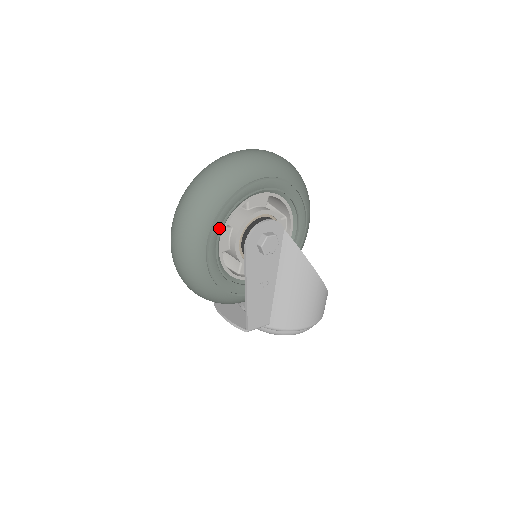
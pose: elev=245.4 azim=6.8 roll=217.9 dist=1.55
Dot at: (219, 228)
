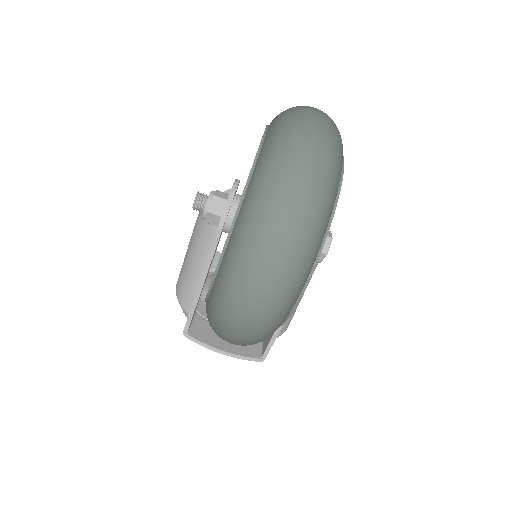
Dot at: occluded
